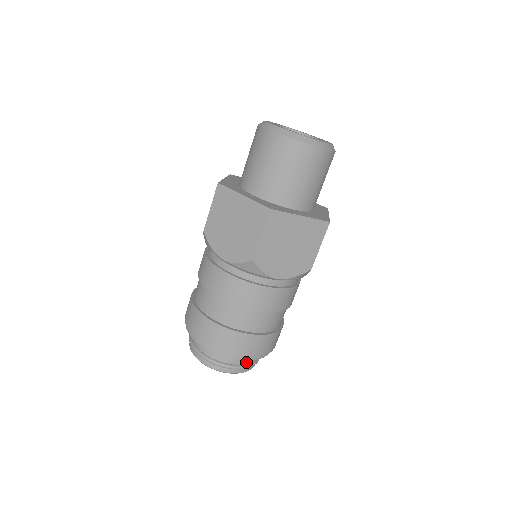
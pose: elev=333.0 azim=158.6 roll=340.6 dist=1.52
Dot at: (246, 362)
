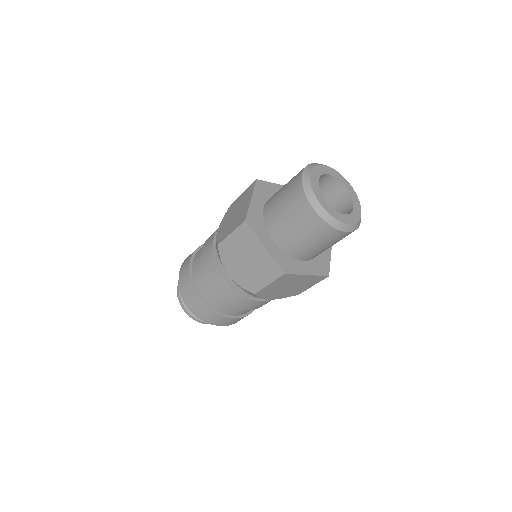
Dot at: occluded
